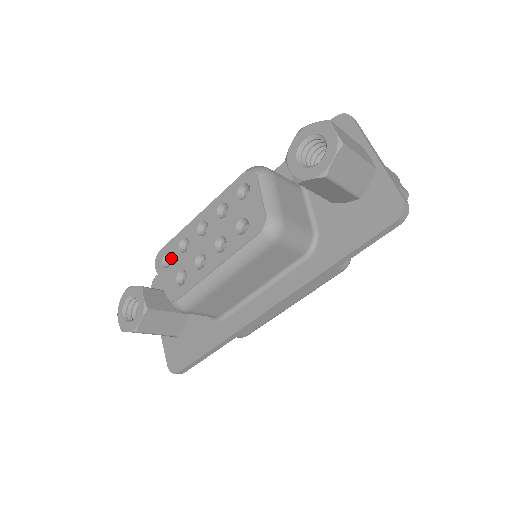
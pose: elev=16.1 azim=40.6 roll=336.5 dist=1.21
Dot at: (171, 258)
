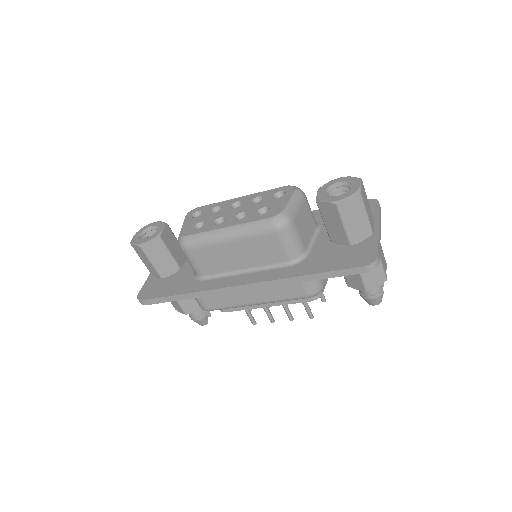
Dot at: (202, 213)
